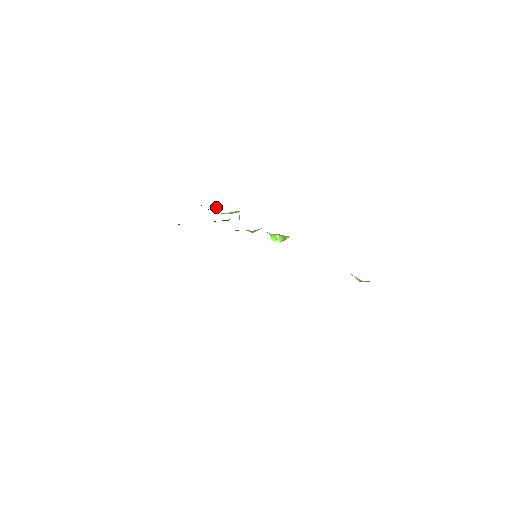
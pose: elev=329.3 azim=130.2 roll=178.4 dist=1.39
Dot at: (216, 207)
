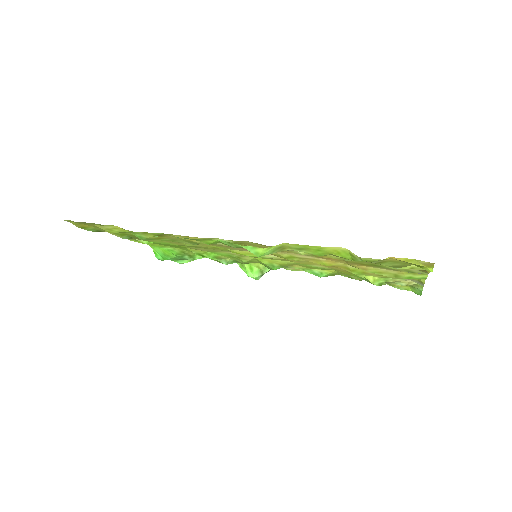
Dot at: occluded
